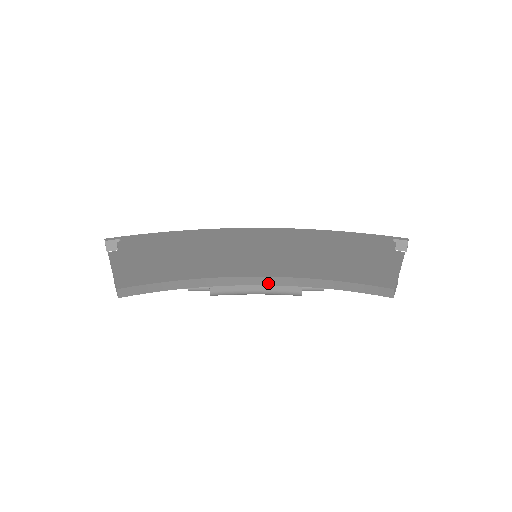
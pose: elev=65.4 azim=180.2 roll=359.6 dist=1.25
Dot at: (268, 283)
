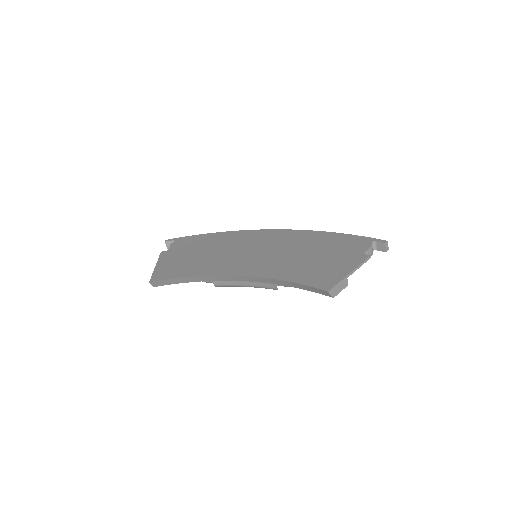
Dot at: (250, 280)
